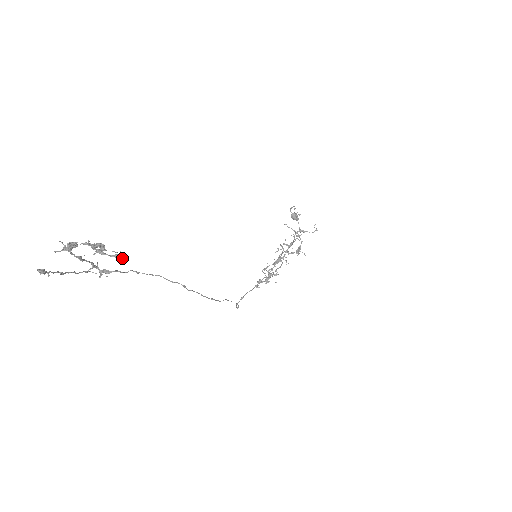
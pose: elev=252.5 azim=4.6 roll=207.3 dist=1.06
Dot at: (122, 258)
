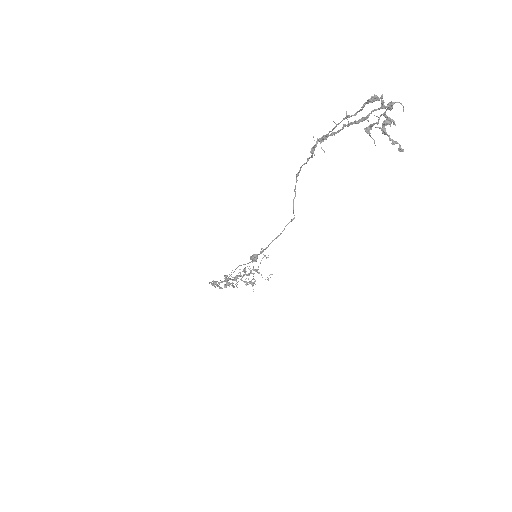
Dot at: (400, 148)
